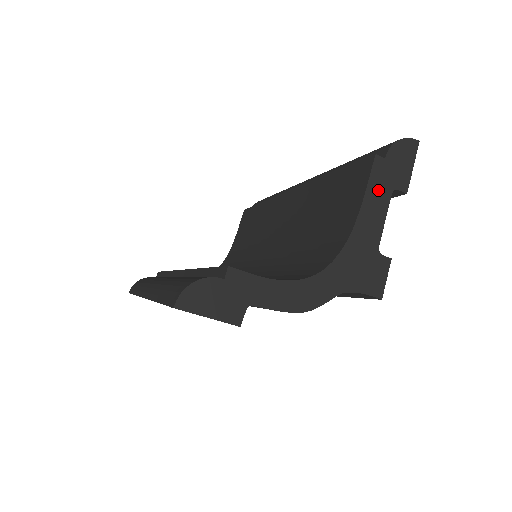
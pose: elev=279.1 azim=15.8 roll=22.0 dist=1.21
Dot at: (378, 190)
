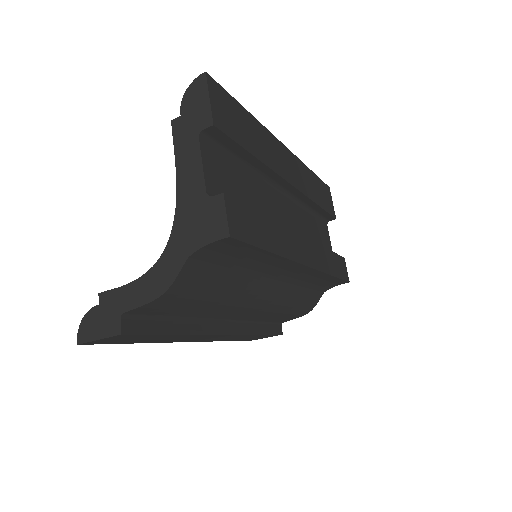
Dot at: (185, 146)
